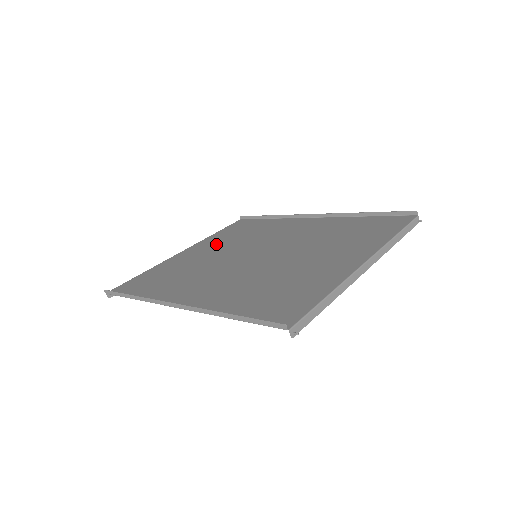
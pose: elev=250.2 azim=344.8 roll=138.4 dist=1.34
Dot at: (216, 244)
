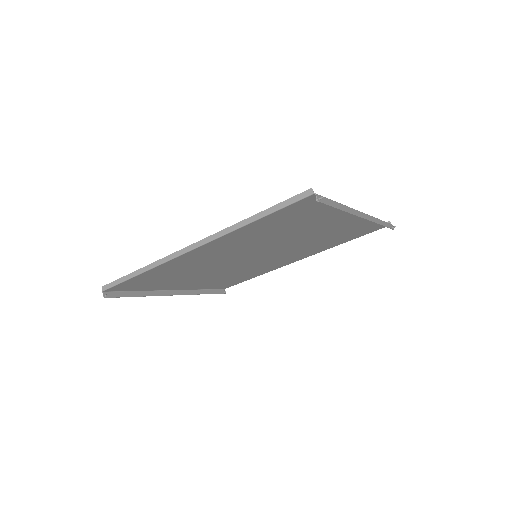
Dot at: (209, 279)
